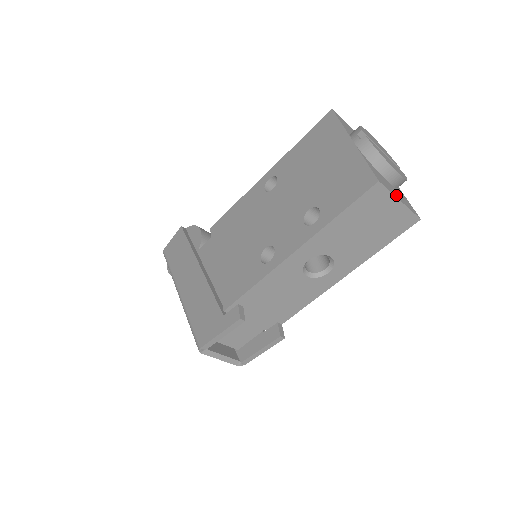
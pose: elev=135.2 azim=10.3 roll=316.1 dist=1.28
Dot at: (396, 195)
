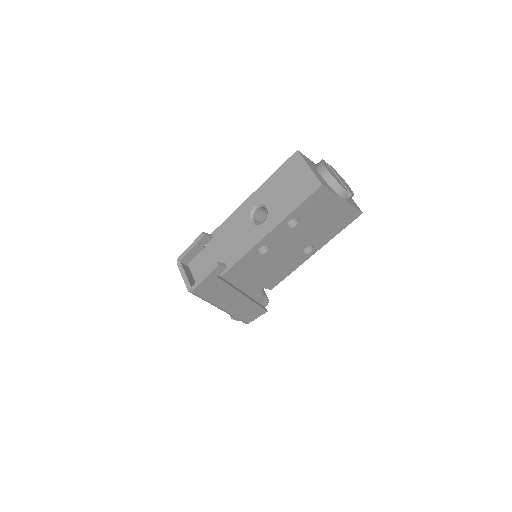
Dot at: (311, 167)
